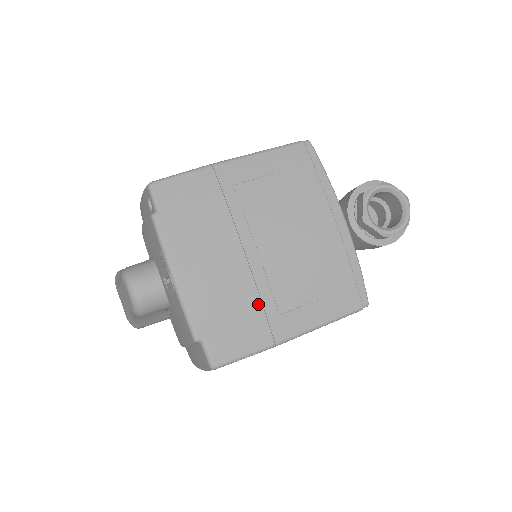
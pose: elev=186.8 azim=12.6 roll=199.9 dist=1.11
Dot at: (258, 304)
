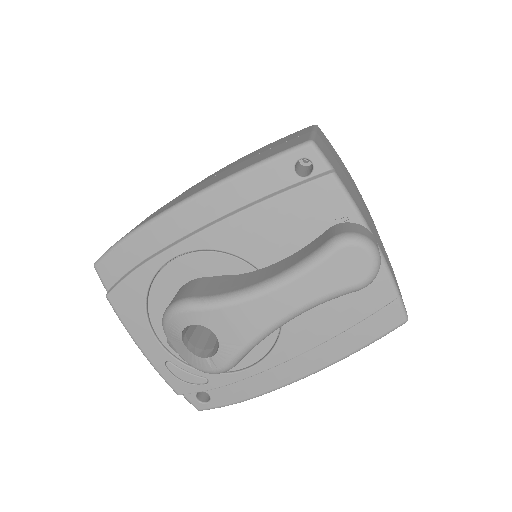
Dot at: (387, 256)
